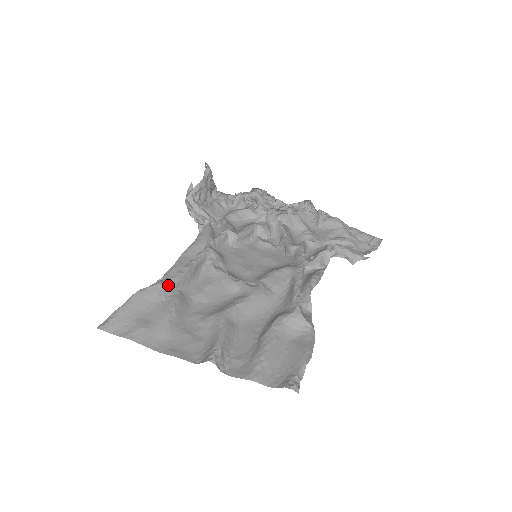
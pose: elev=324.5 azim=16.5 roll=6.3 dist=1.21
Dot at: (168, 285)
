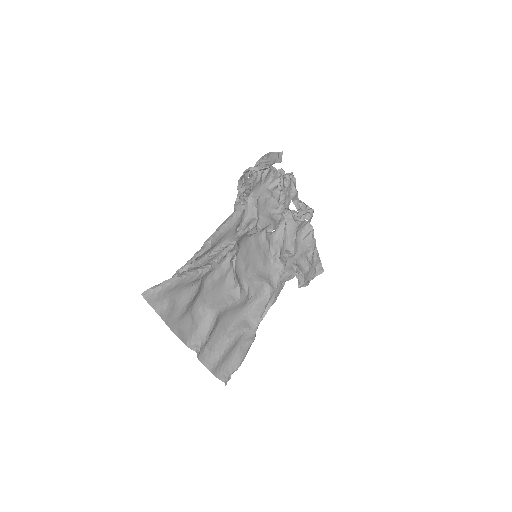
Dot at: occluded
